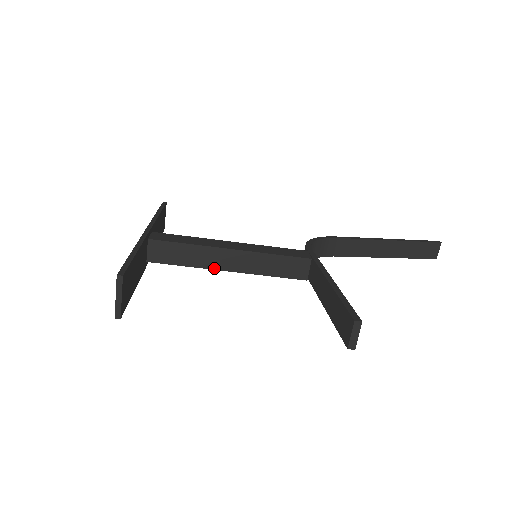
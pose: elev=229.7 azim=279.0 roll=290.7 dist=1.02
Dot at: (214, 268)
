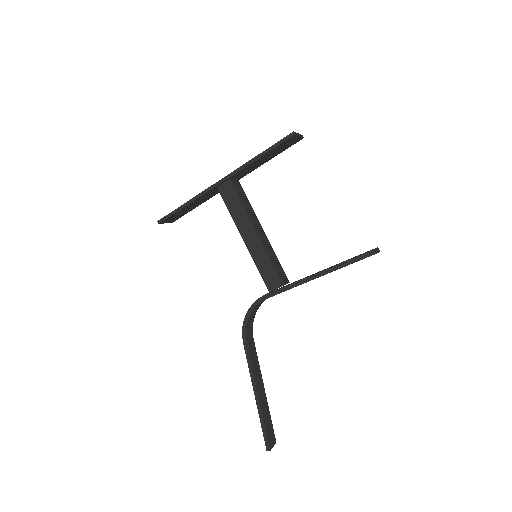
Dot at: (252, 222)
